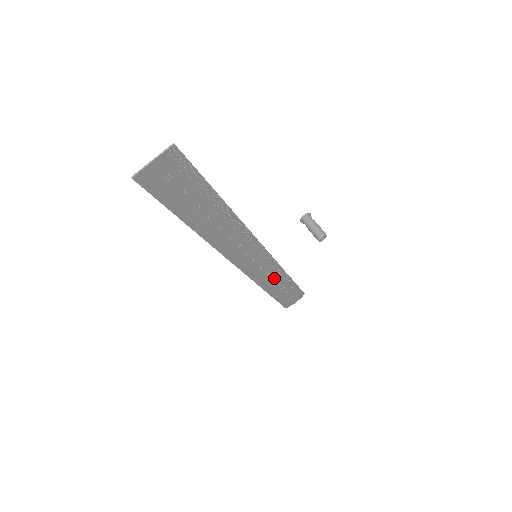
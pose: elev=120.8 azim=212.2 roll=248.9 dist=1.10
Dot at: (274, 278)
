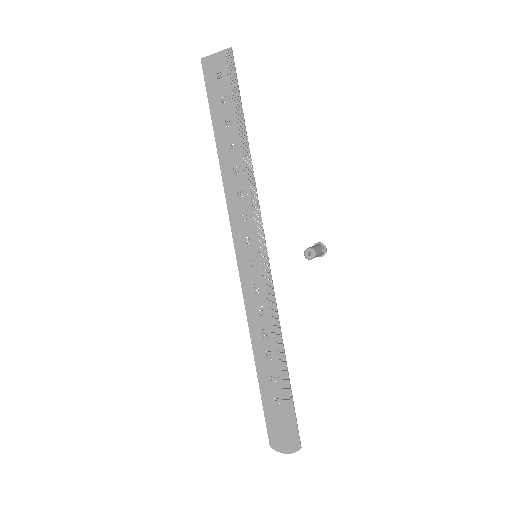
Dot at: (268, 335)
